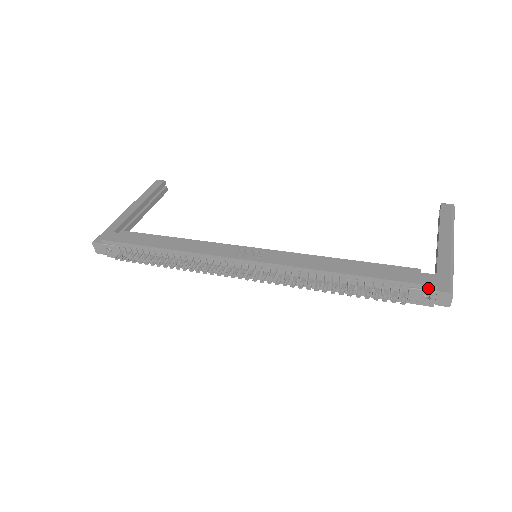
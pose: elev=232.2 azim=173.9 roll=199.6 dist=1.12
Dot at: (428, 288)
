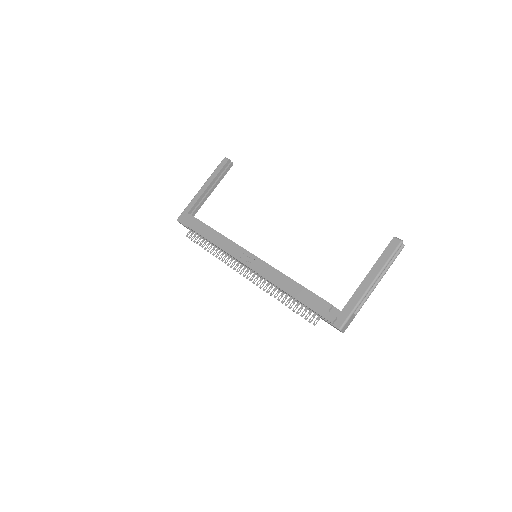
Dot at: (328, 321)
